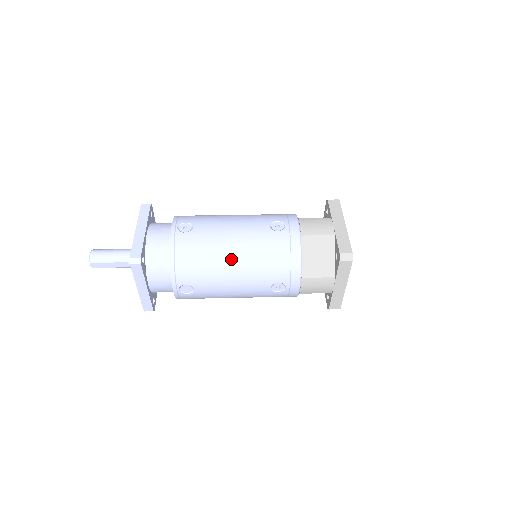
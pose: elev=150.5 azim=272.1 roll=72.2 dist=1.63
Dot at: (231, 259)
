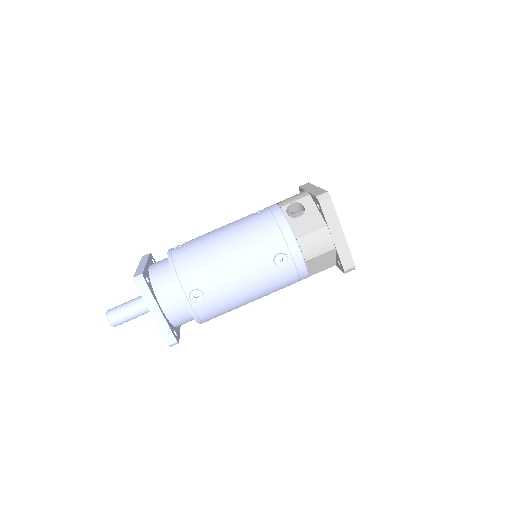
Dot at: (249, 300)
